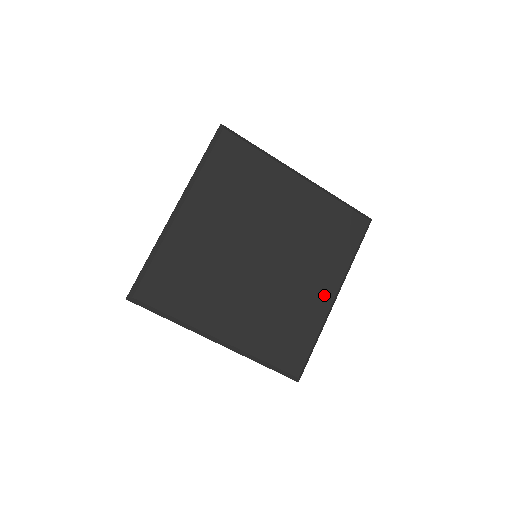
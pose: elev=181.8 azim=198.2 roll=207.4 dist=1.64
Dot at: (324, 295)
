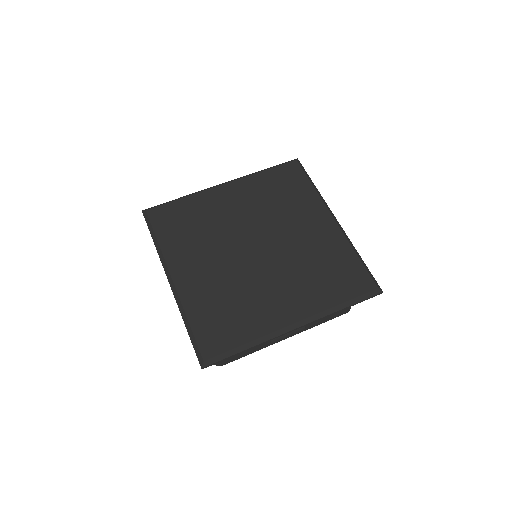
Dot at: (285, 314)
